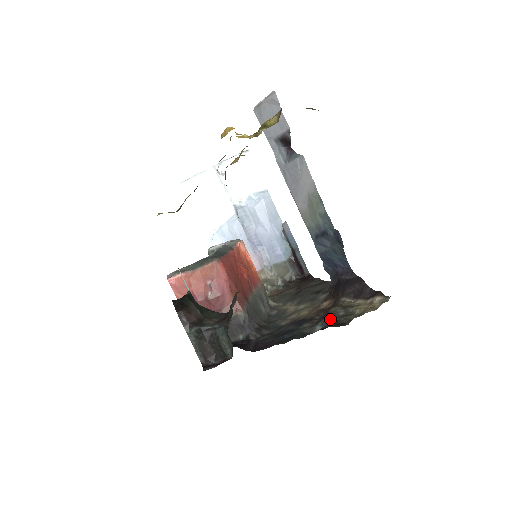
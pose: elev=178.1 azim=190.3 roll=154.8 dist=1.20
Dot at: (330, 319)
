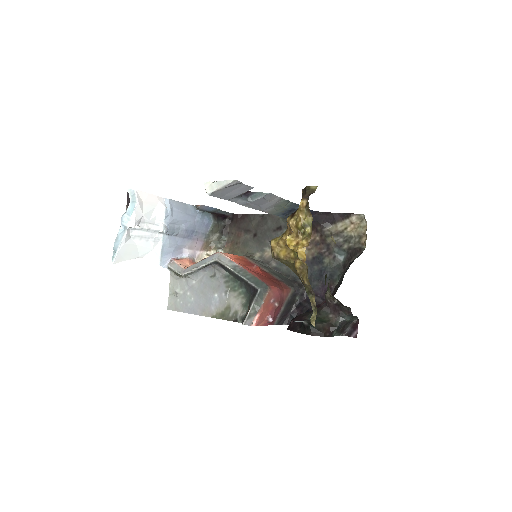
Dot at: (339, 248)
